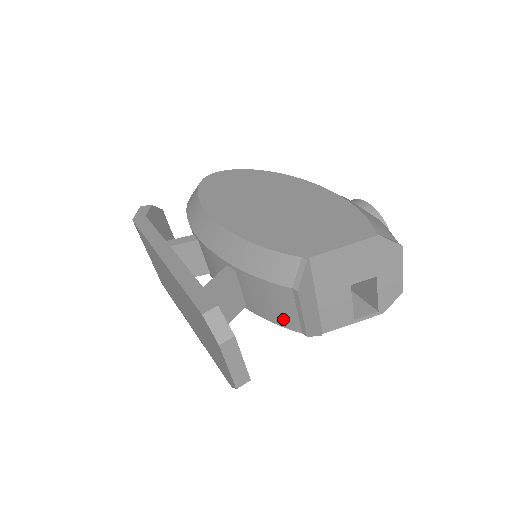
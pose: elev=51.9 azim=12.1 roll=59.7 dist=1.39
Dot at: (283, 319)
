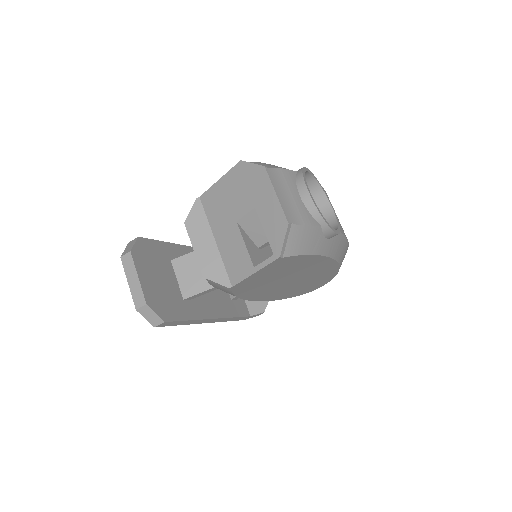
Dot at: occluded
